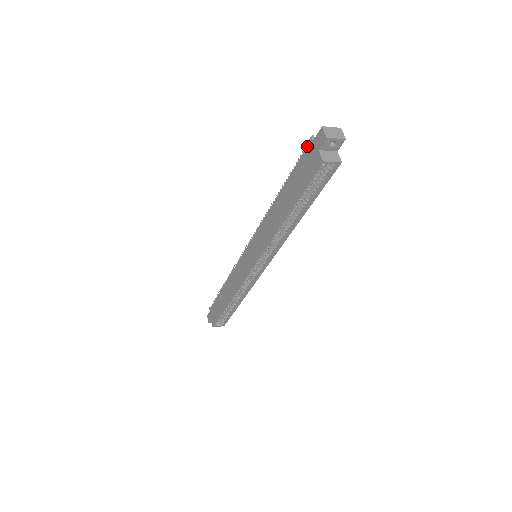
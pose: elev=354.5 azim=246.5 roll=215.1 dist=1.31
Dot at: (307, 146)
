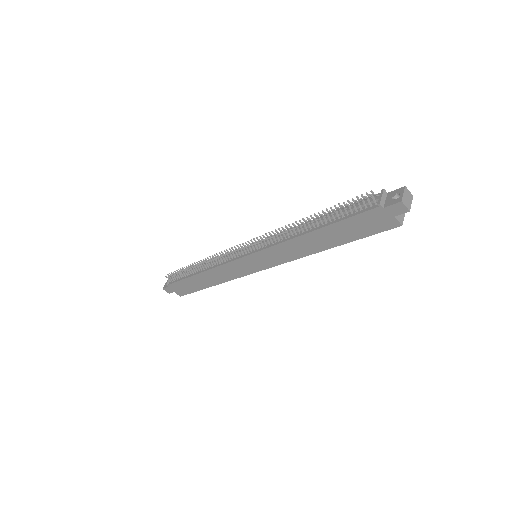
Dot at: (372, 209)
